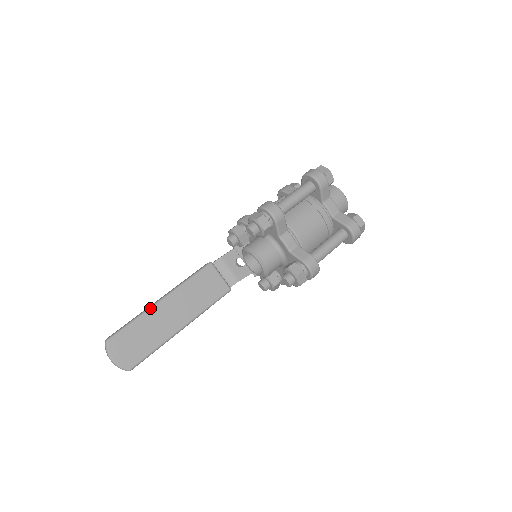
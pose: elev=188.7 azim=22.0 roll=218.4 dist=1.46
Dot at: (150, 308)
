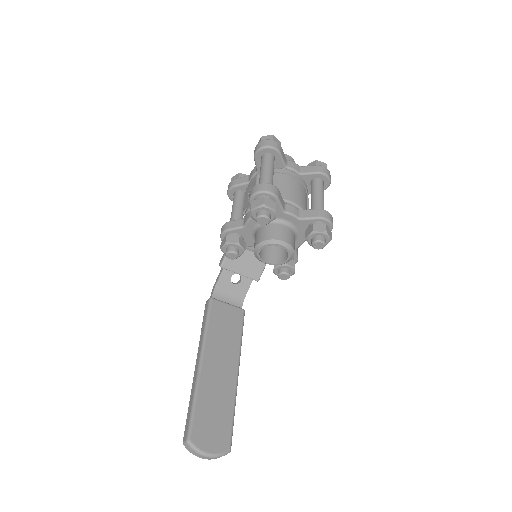
Dot at: (198, 378)
